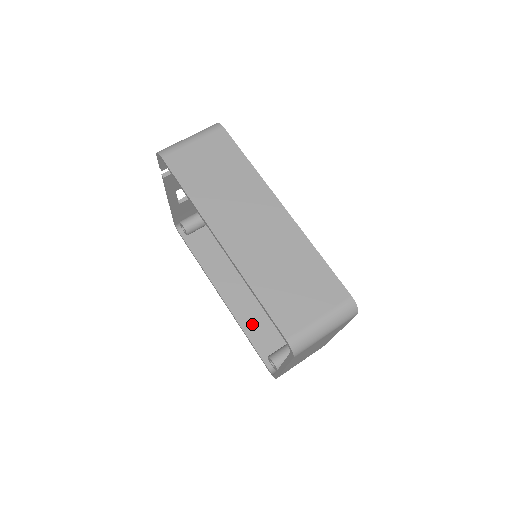
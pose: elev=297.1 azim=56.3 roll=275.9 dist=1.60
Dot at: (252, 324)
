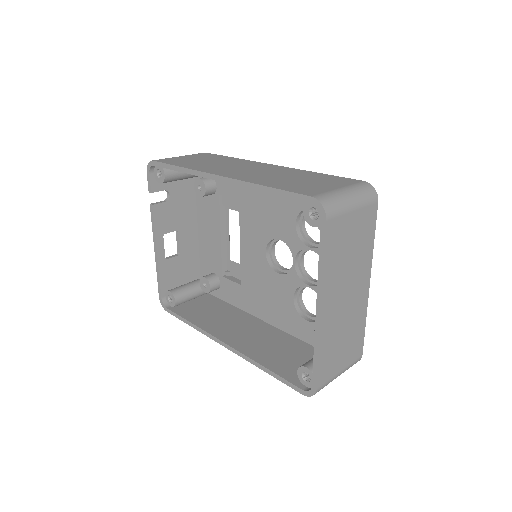
Dot at: (267, 357)
